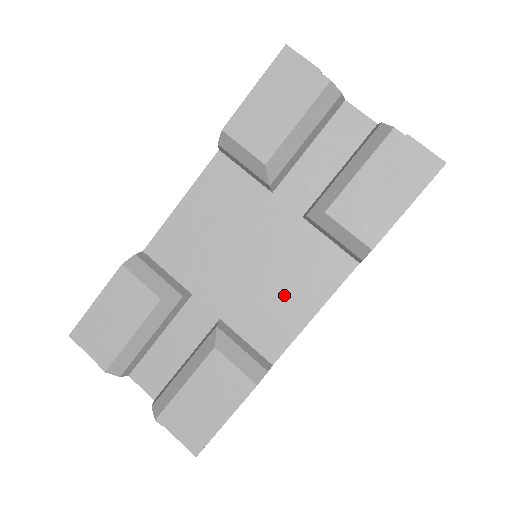
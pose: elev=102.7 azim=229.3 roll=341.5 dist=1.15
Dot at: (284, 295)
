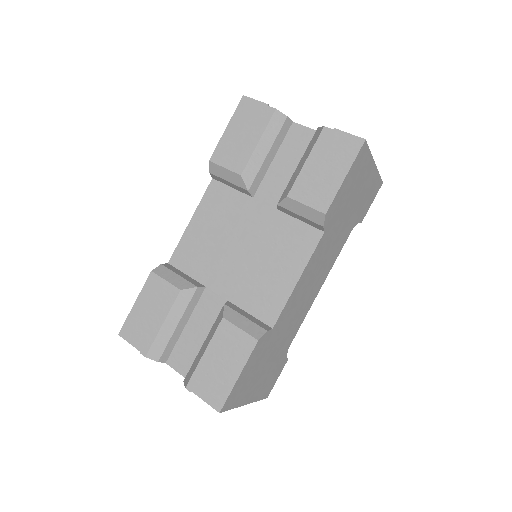
Dot at: (273, 270)
